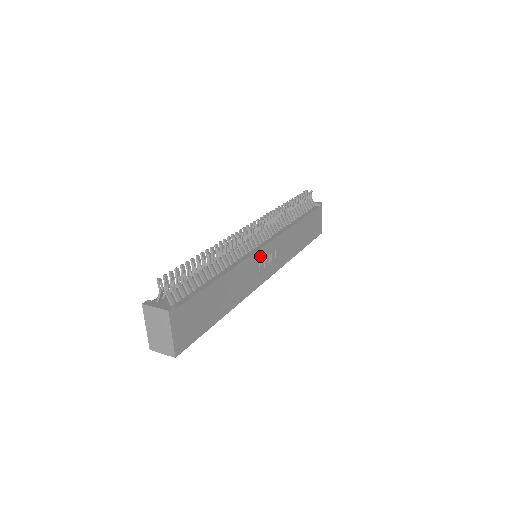
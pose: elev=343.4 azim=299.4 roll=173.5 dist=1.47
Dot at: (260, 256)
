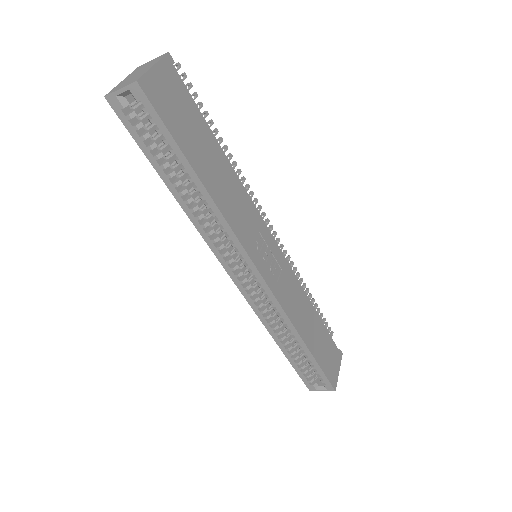
Dot at: (265, 235)
